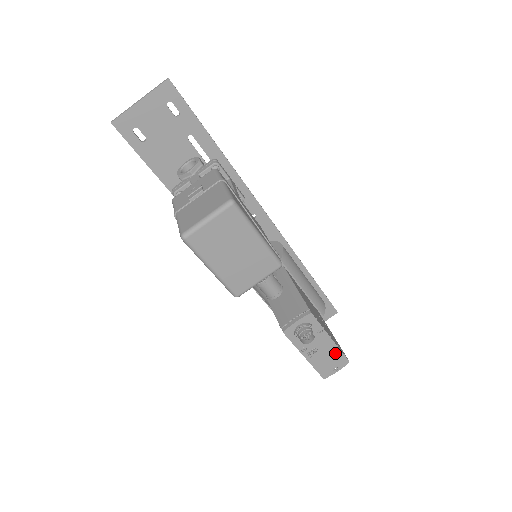
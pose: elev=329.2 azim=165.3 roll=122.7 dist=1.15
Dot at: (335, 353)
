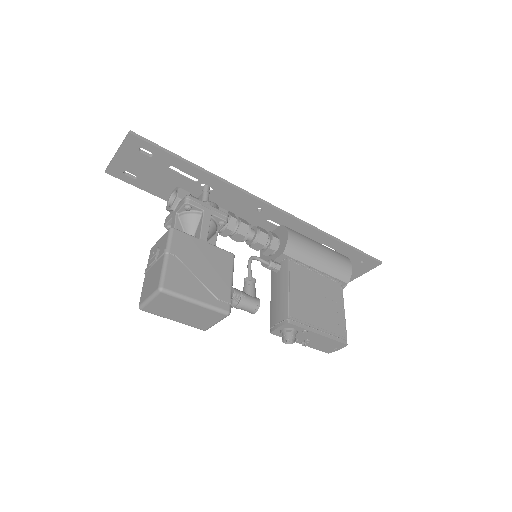
Dot at: (329, 341)
